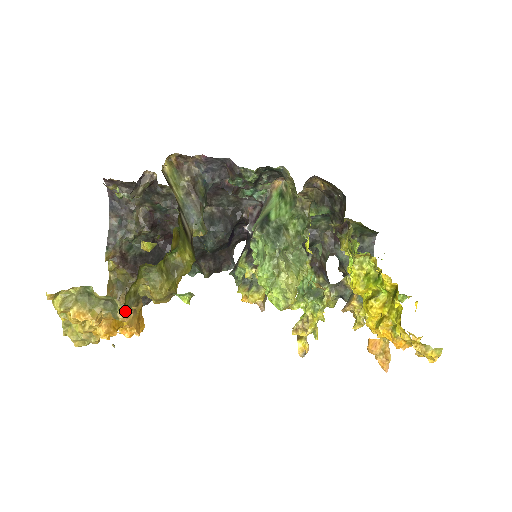
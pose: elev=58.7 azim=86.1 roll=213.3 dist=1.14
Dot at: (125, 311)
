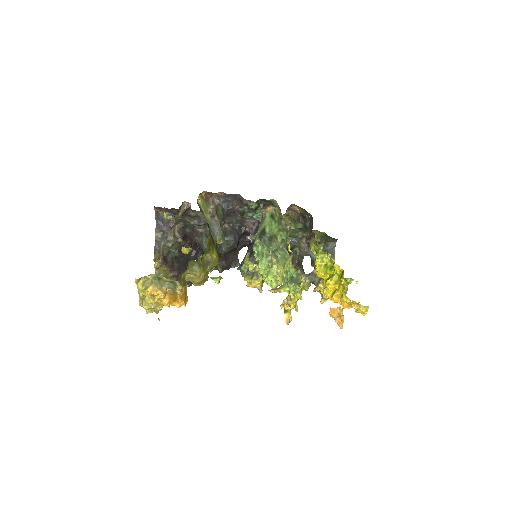
Dot at: (182, 288)
